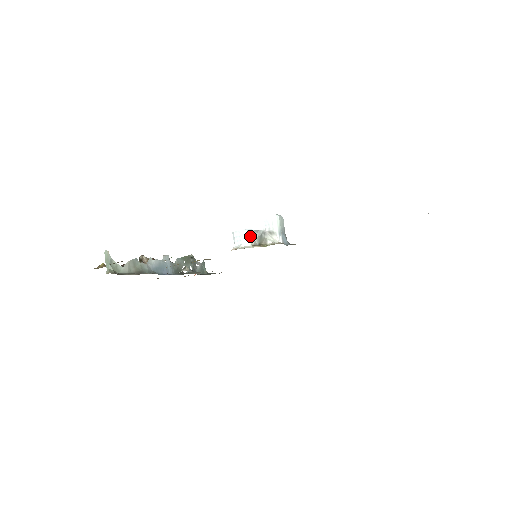
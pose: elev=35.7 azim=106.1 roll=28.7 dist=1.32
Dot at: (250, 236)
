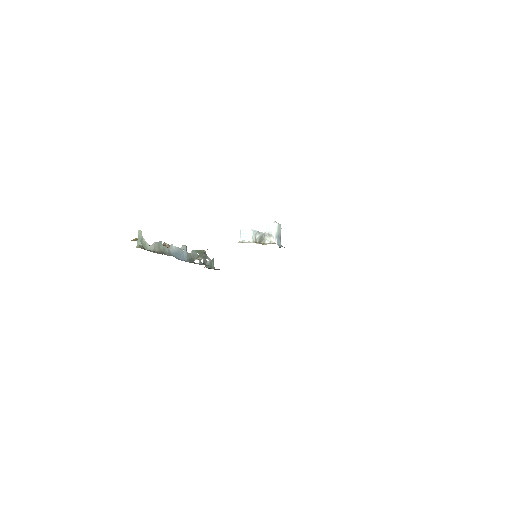
Dot at: (253, 235)
